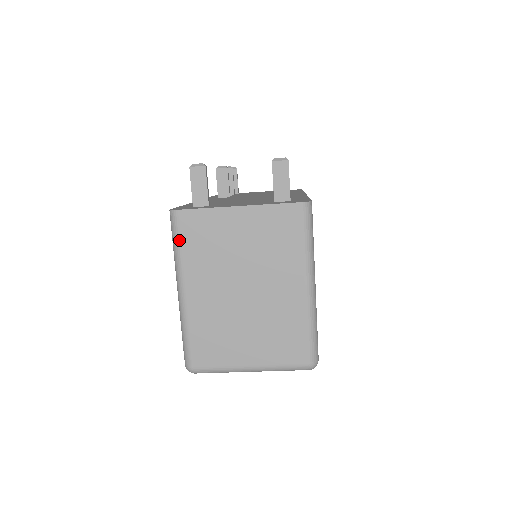
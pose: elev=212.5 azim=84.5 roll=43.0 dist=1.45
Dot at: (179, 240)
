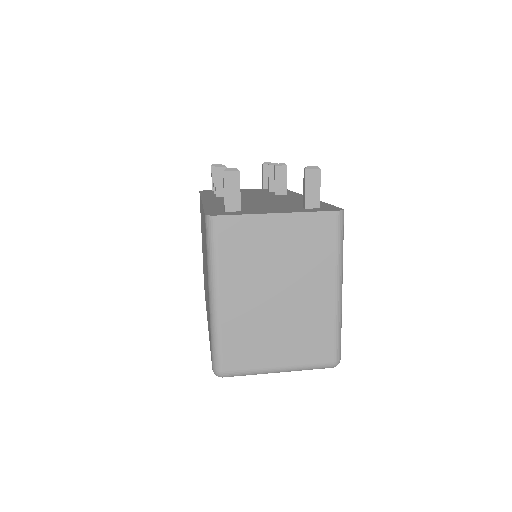
Dot at: (216, 246)
